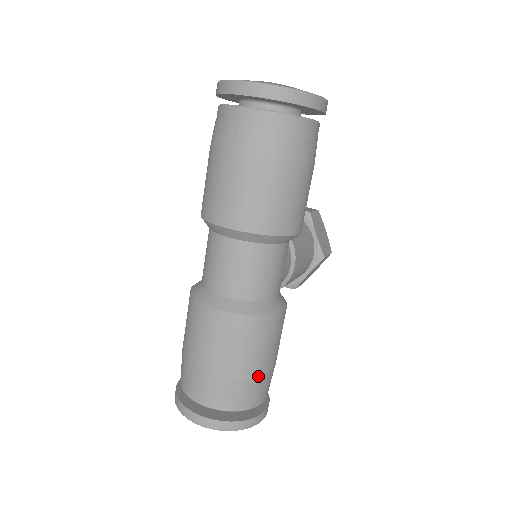
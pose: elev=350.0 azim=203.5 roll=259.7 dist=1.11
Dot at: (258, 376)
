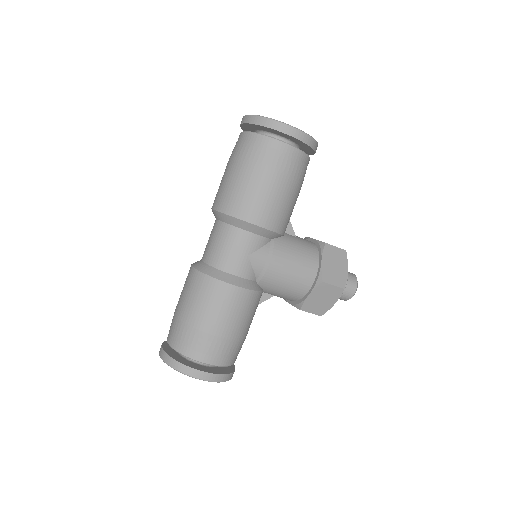
Dot at: (202, 330)
